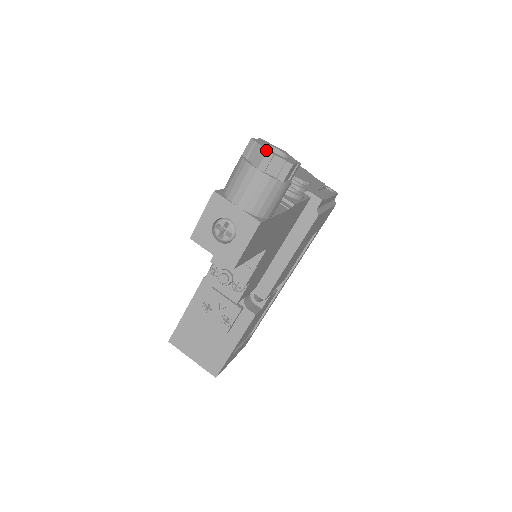
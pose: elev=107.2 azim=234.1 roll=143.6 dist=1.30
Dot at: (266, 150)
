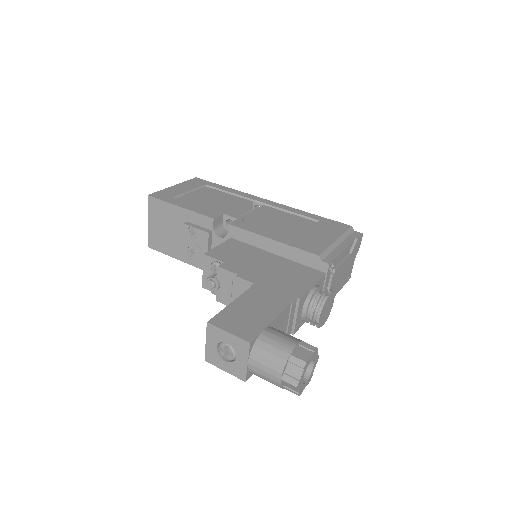
Dot at: (298, 386)
